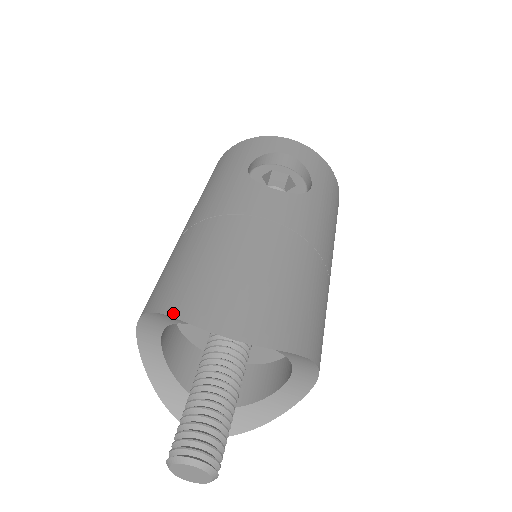
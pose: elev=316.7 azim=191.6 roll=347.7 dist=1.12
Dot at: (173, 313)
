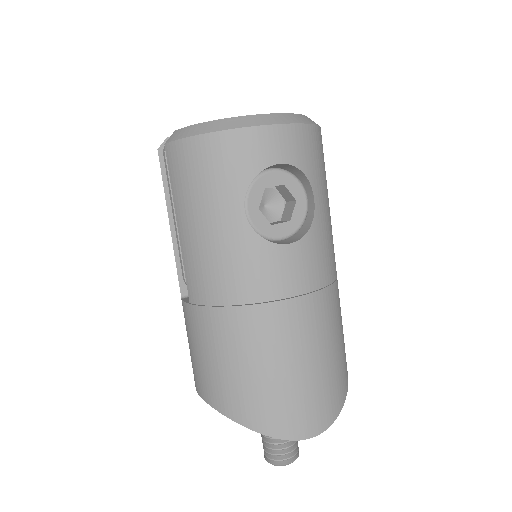
Dot at: (259, 430)
